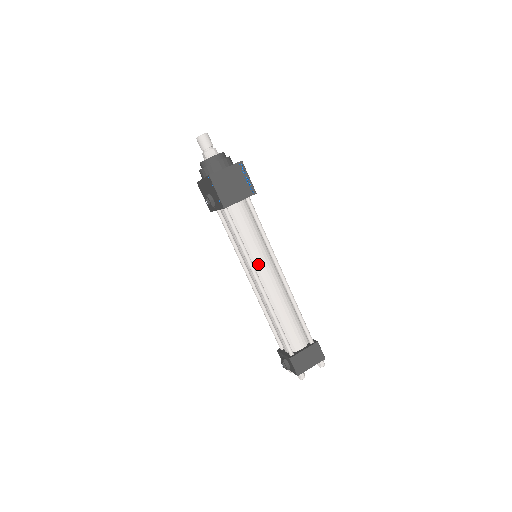
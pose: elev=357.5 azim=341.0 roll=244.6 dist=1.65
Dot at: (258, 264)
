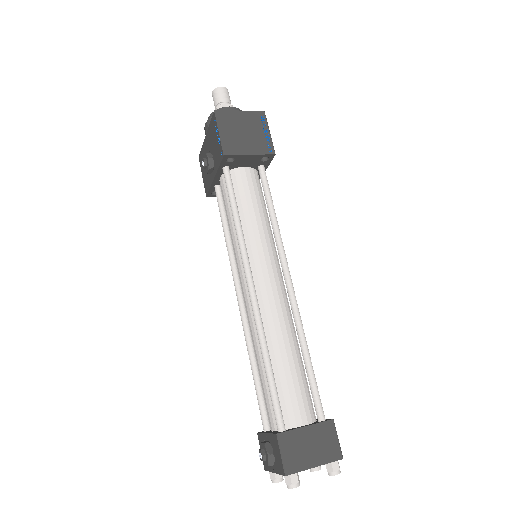
Dot at: (256, 259)
